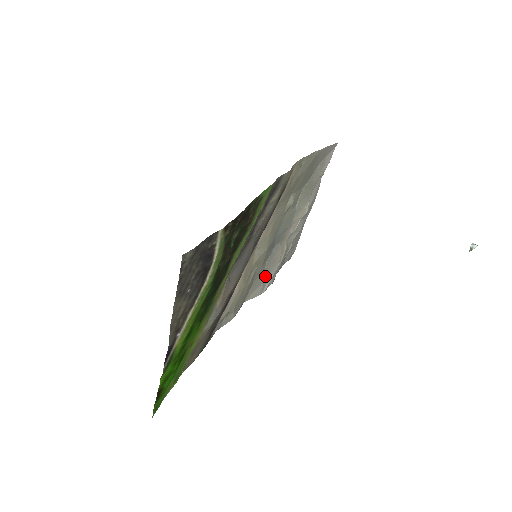
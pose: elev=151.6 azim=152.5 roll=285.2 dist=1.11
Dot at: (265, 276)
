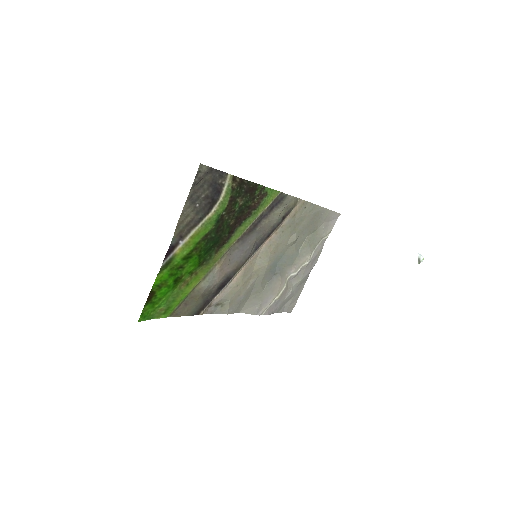
Dot at: (262, 299)
